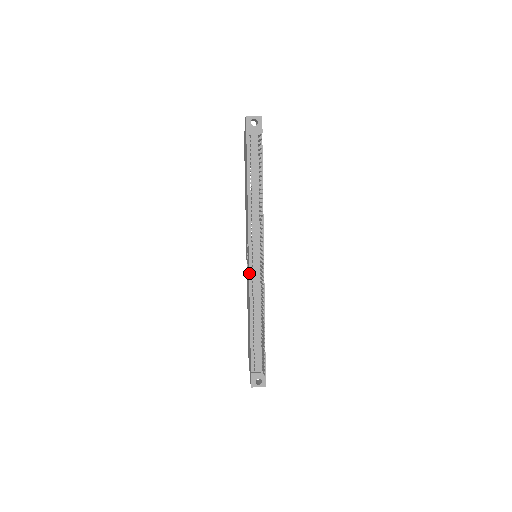
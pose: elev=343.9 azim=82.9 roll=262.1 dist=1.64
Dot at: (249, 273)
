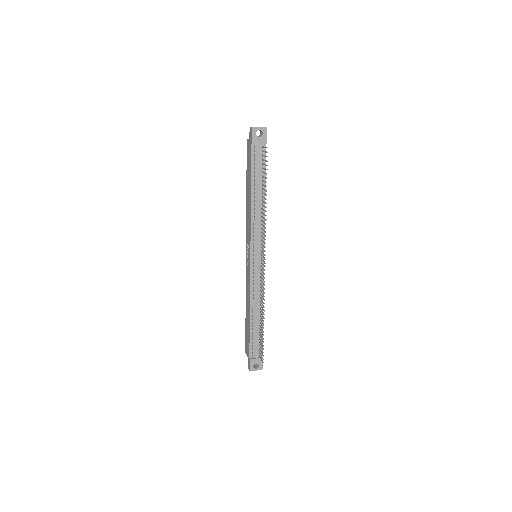
Dot at: (250, 273)
